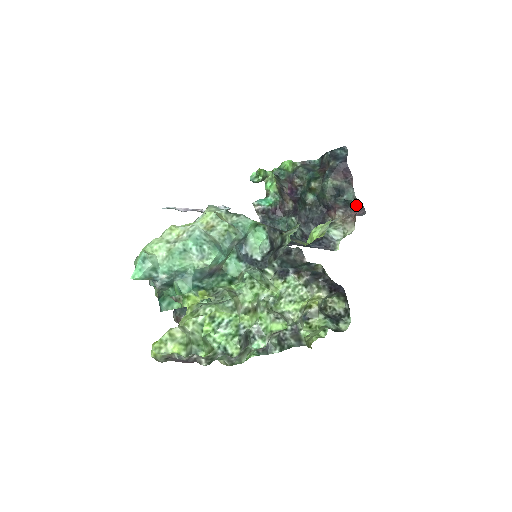
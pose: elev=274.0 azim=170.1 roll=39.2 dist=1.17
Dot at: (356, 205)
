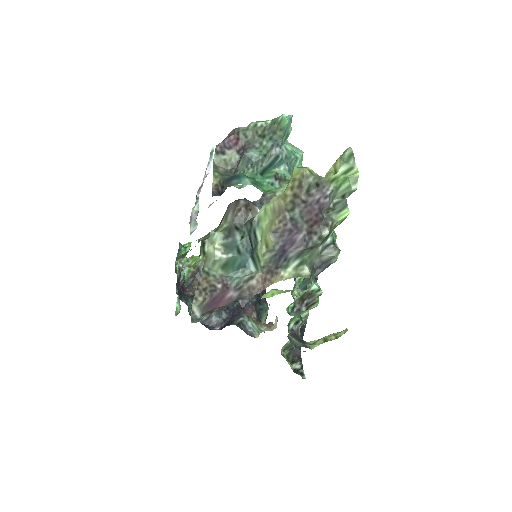
Dot at: occluded
